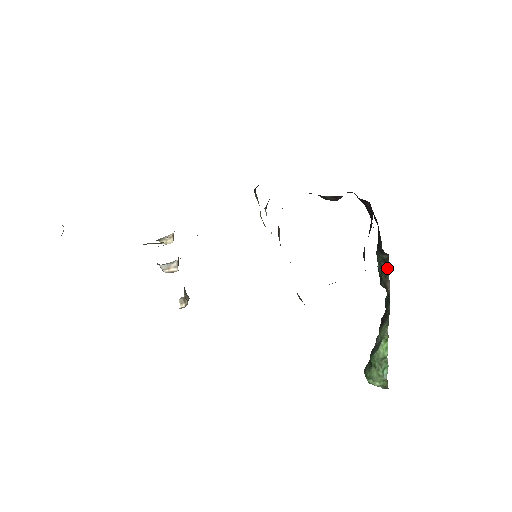
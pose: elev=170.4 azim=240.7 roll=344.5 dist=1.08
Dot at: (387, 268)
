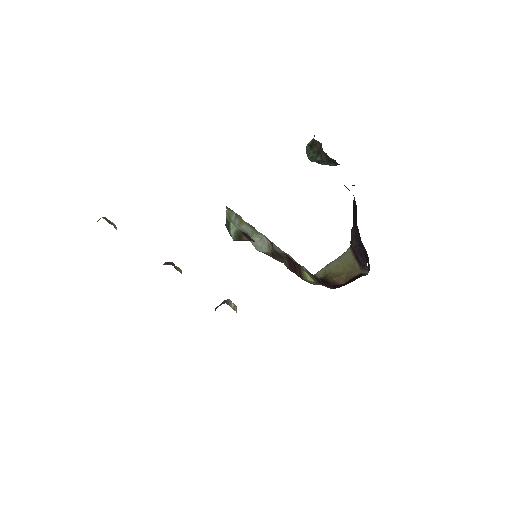
Dot at: occluded
